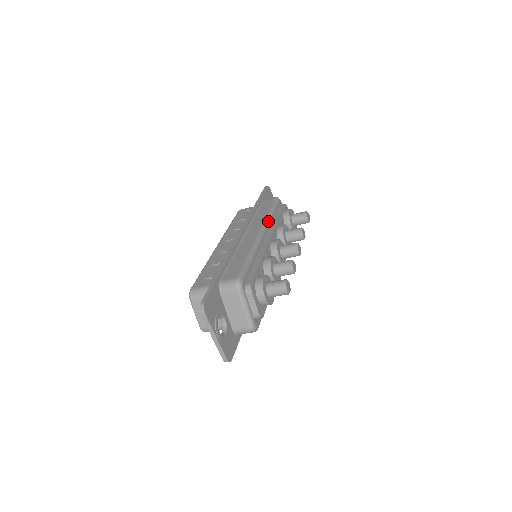
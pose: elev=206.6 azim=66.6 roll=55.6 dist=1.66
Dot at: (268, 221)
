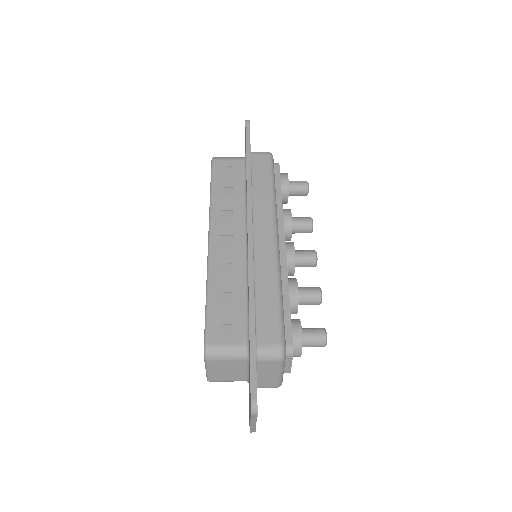
Dot at: (276, 210)
